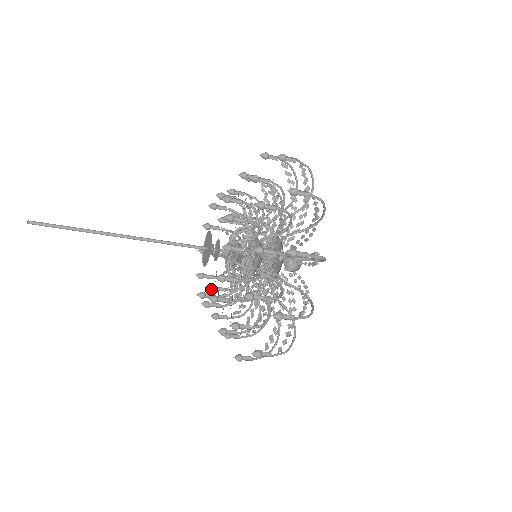
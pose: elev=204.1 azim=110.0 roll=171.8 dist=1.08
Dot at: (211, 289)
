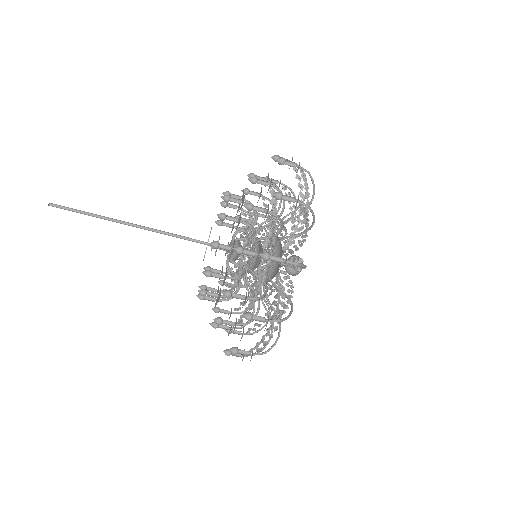
Dot at: (220, 283)
